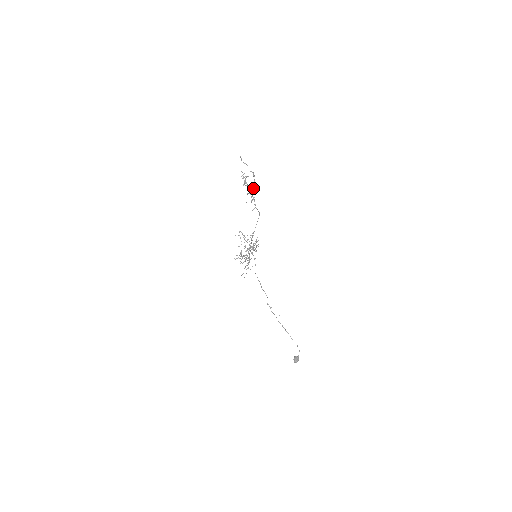
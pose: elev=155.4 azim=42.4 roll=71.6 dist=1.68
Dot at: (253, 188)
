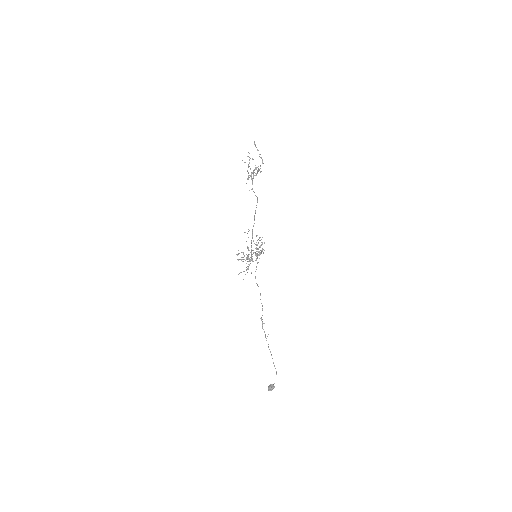
Dot at: (257, 173)
